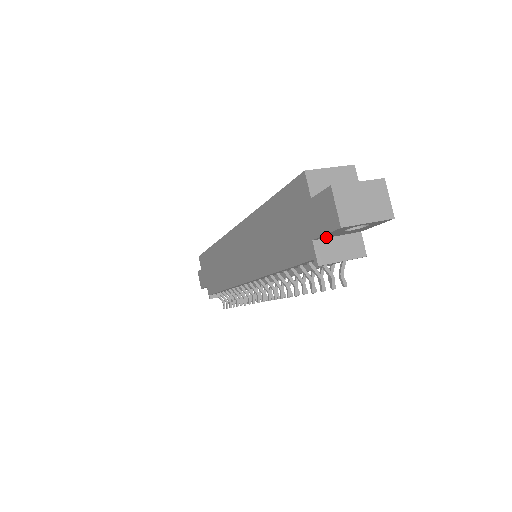
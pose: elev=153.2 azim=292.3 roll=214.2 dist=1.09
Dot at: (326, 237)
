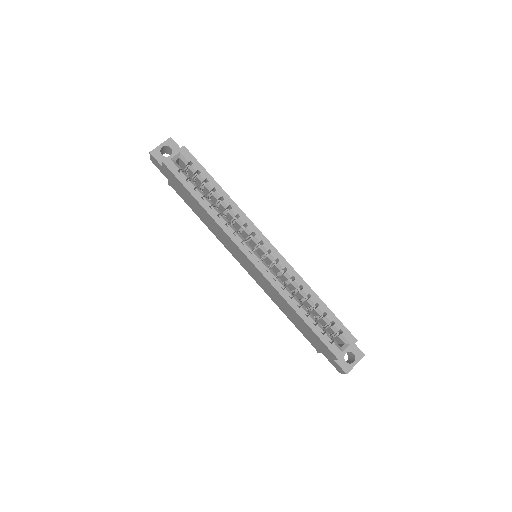
Dot at: occluded
